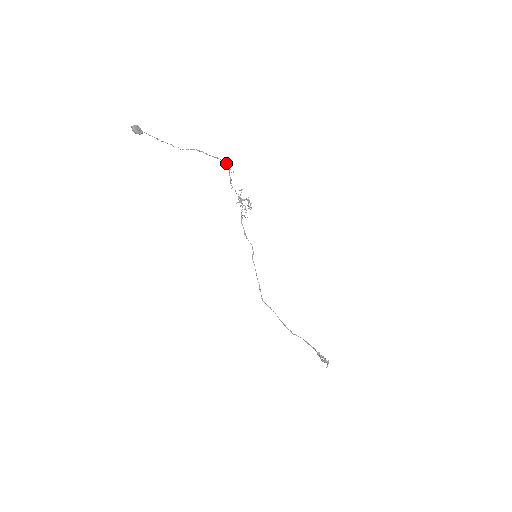
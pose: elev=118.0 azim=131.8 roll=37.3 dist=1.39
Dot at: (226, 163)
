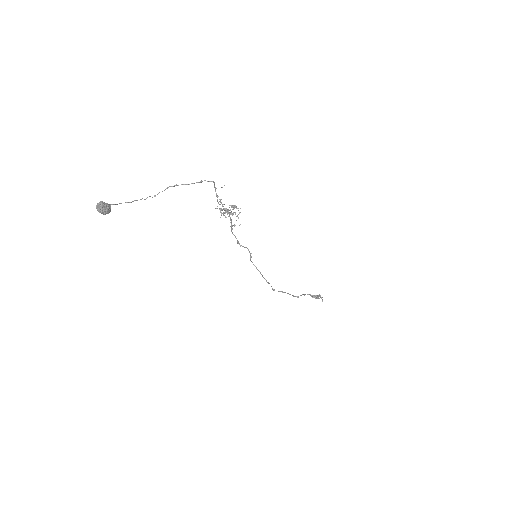
Dot at: (211, 181)
